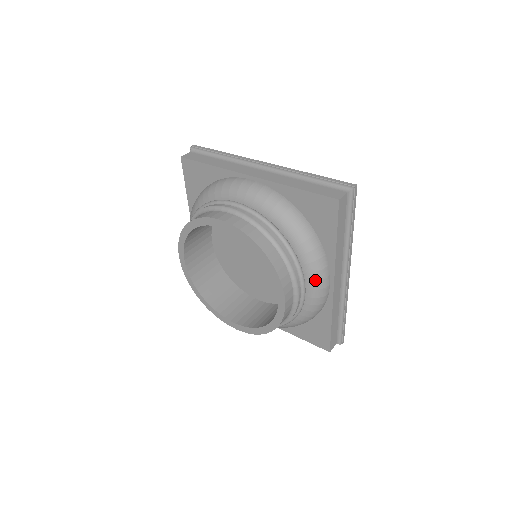
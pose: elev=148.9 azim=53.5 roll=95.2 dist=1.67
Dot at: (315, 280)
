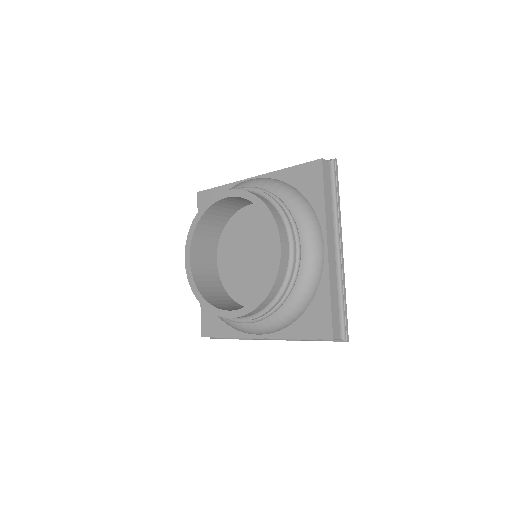
Dot at: (259, 328)
